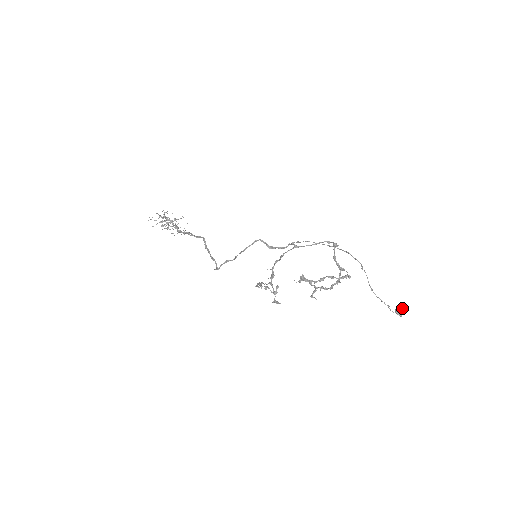
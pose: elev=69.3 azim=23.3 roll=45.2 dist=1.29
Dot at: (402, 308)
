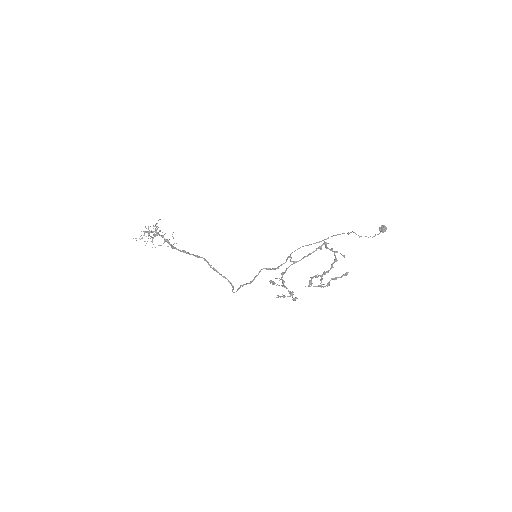
Dot at: (385, 227)
